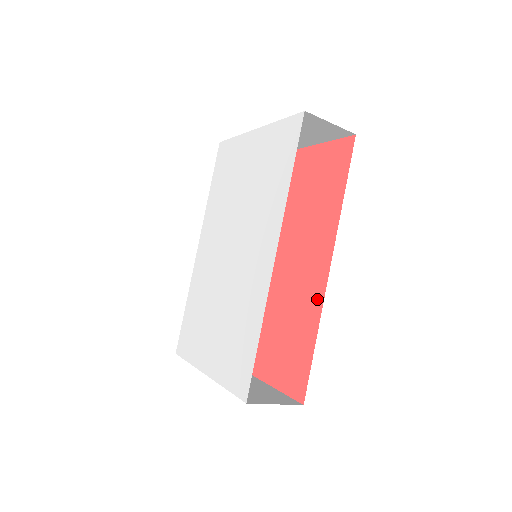
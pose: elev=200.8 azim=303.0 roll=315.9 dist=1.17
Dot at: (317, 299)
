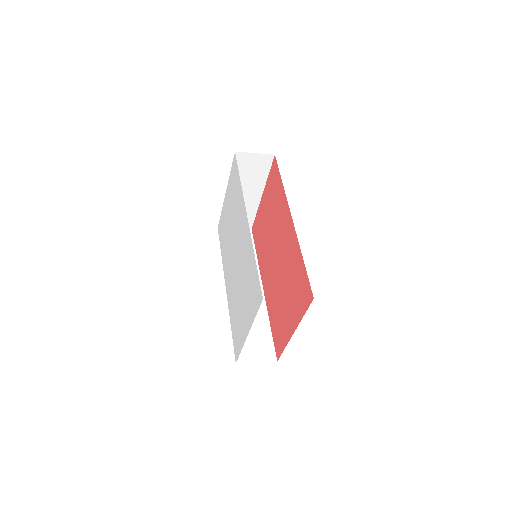
Dot at: (294, 240)
